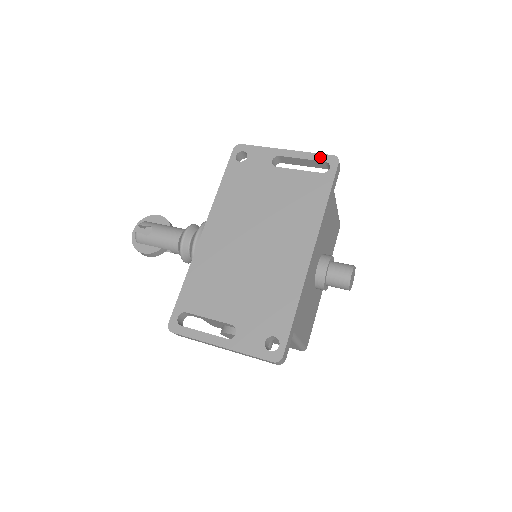
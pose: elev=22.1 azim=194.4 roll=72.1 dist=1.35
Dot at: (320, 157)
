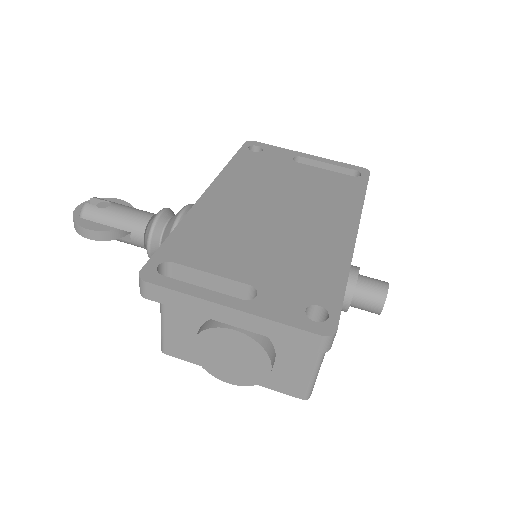
Dot at: (348, 166)
